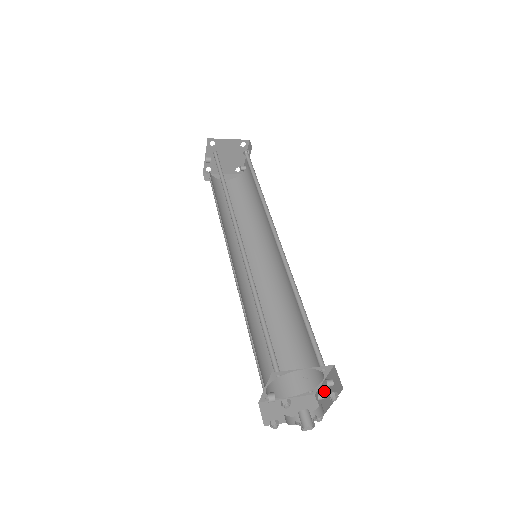
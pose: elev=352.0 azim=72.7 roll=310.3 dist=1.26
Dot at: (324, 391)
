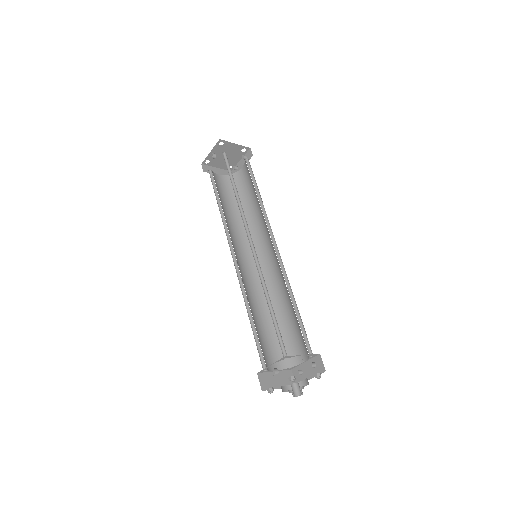
Dot at: (303, 369)
